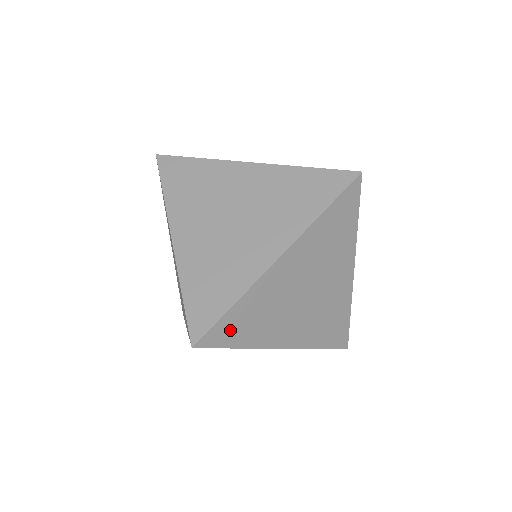
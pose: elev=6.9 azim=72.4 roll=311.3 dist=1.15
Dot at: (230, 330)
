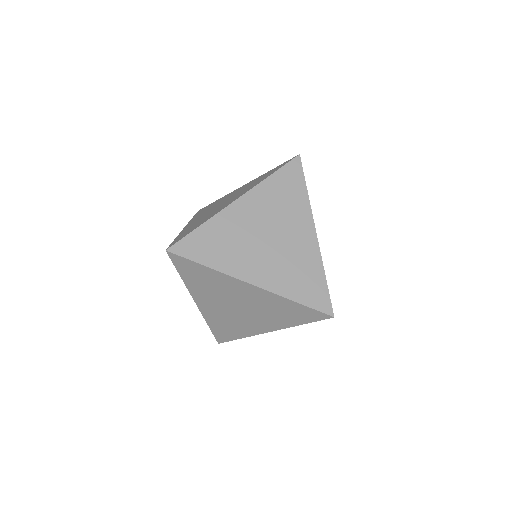
Dot at: occluded
